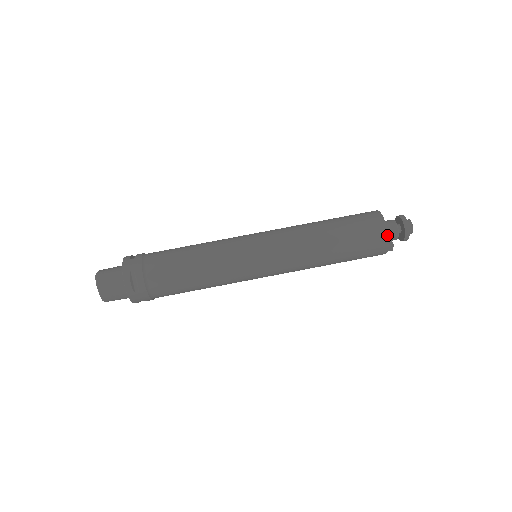
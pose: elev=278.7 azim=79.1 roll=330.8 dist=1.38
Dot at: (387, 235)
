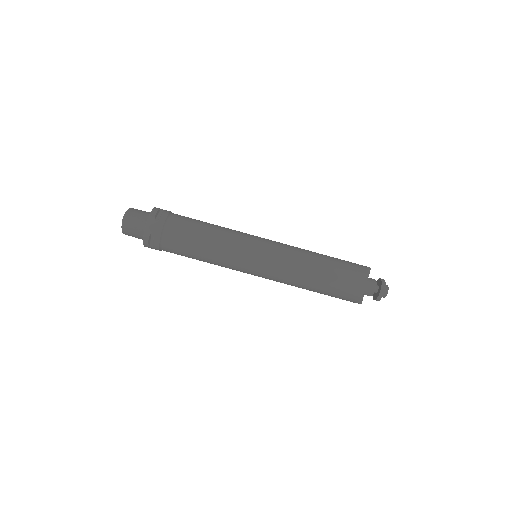
Dot at: (360, 299)
